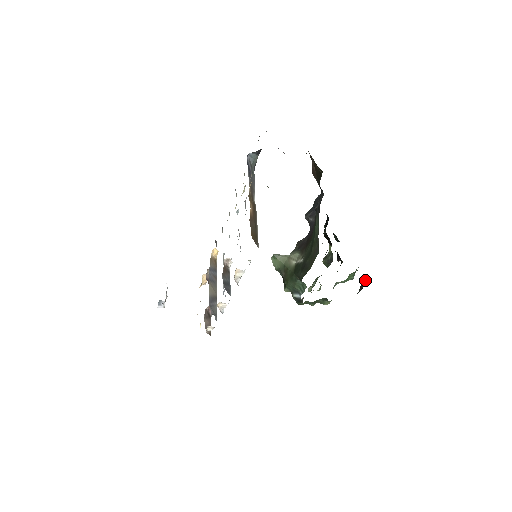
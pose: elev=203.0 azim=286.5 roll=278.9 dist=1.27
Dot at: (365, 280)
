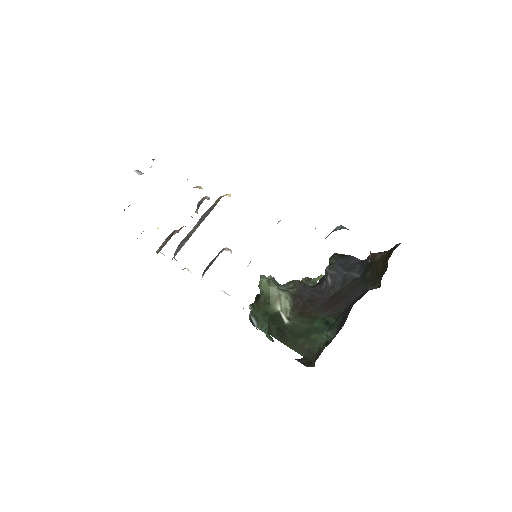
Dot at: (314, 363)
